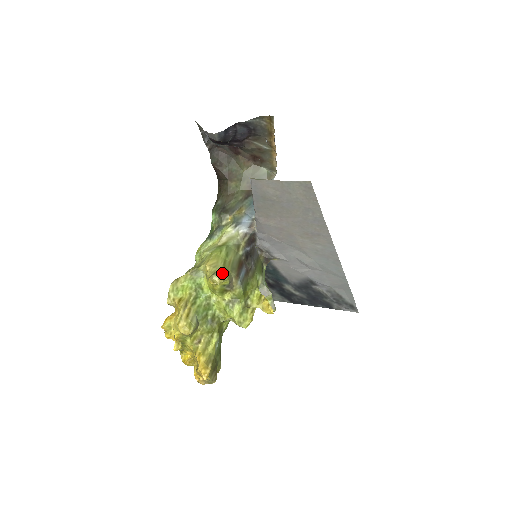
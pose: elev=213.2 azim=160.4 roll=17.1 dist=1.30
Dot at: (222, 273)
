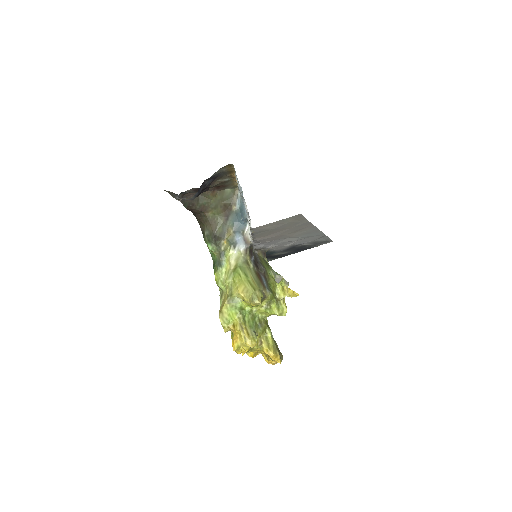
Dot at: (257, 294)
